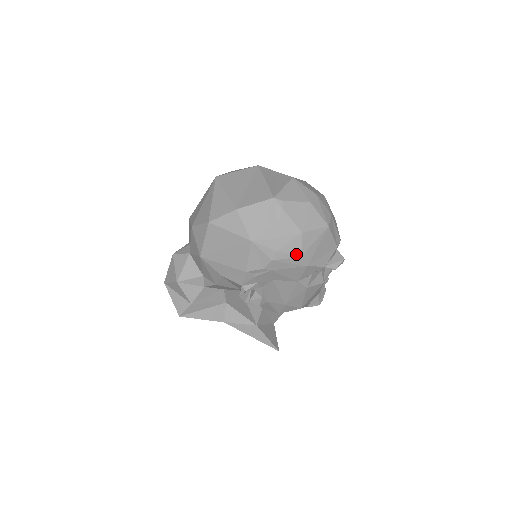
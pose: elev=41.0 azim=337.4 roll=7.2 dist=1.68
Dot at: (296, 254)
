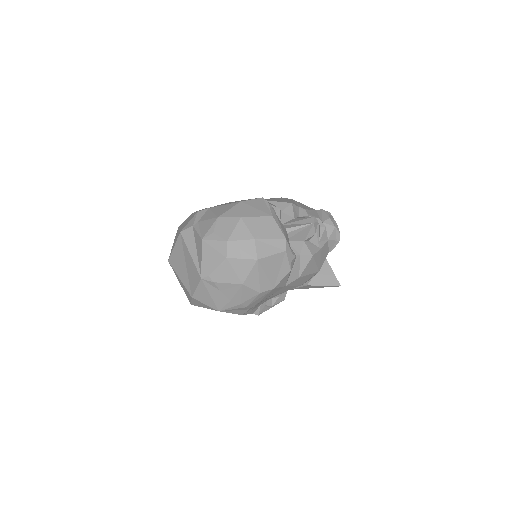
Dot at: (255, 295)
